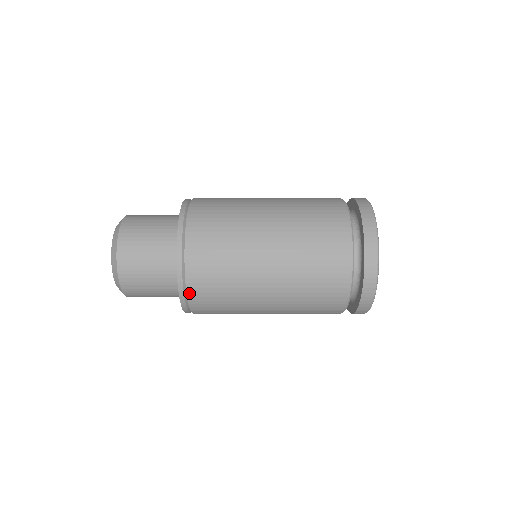
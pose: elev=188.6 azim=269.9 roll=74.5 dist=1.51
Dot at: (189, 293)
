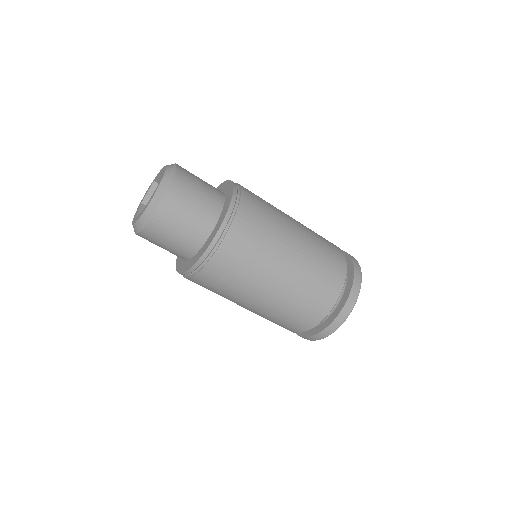
Dot at: (242, 193)
